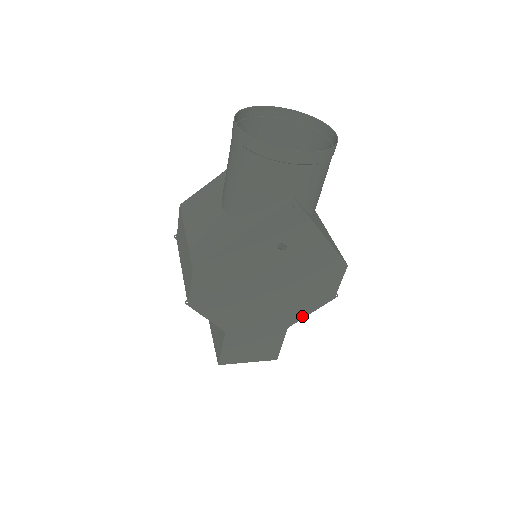
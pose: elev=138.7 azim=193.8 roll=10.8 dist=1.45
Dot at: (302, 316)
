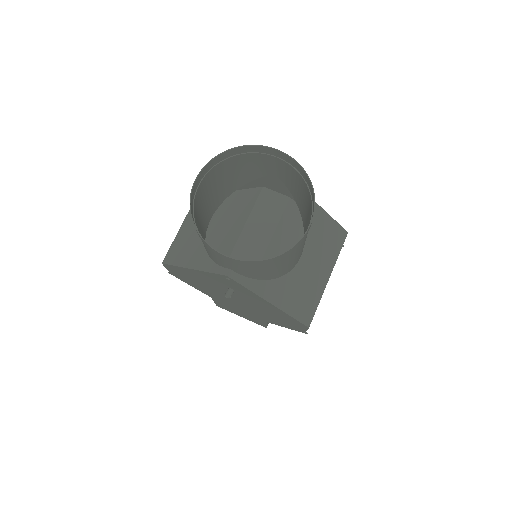
Dot at: (277, 324)
